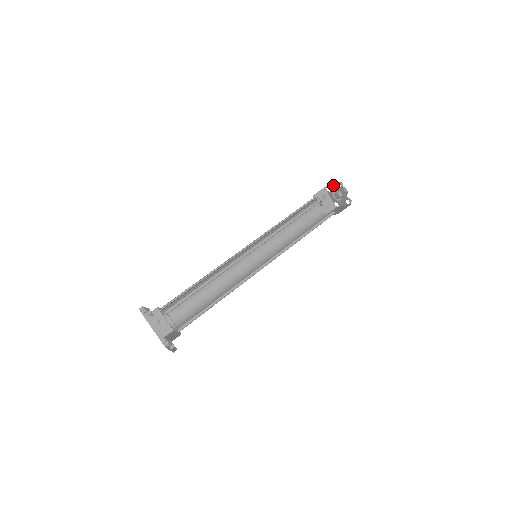
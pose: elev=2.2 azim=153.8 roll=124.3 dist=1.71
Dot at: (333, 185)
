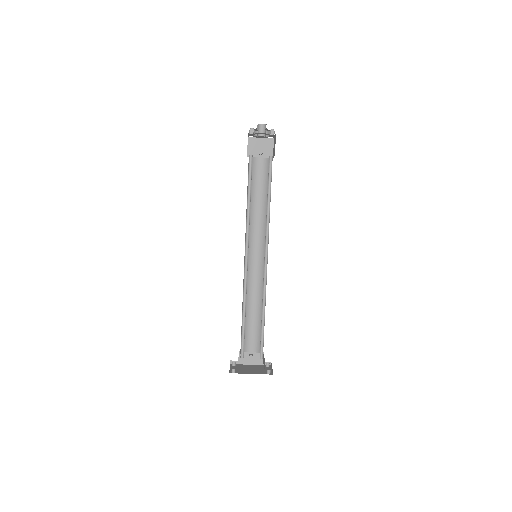
Dot at: (249, 135)
